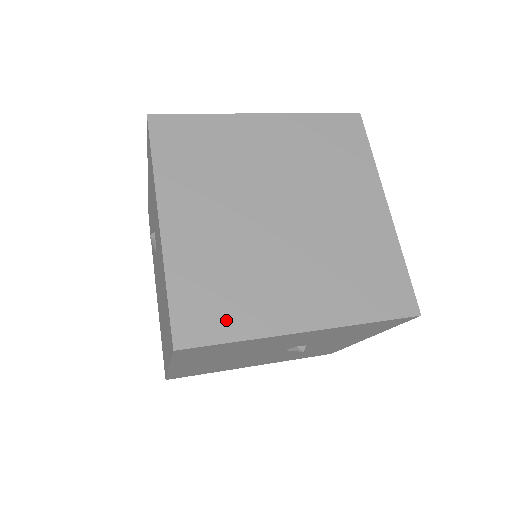
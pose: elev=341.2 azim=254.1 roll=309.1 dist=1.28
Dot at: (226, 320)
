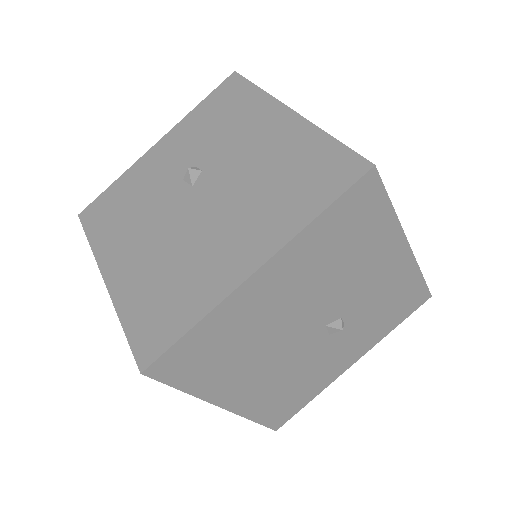
Dot at: occluded
